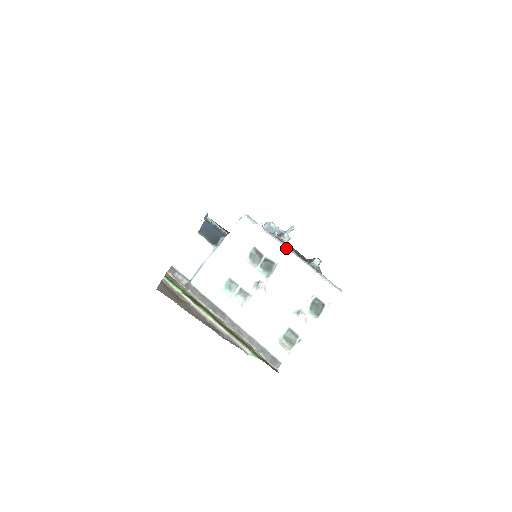
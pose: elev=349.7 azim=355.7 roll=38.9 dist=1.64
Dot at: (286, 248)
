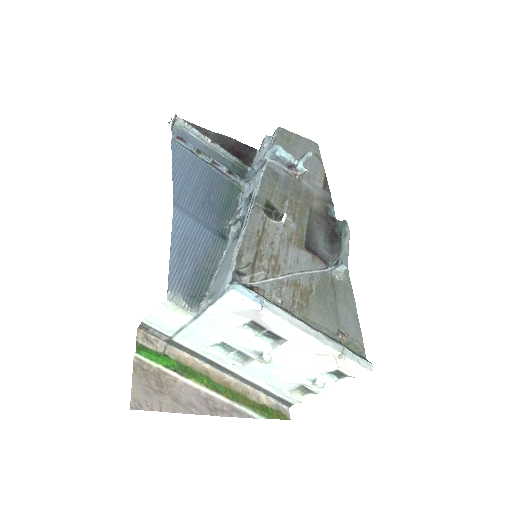
Dot at: (298, 329)
